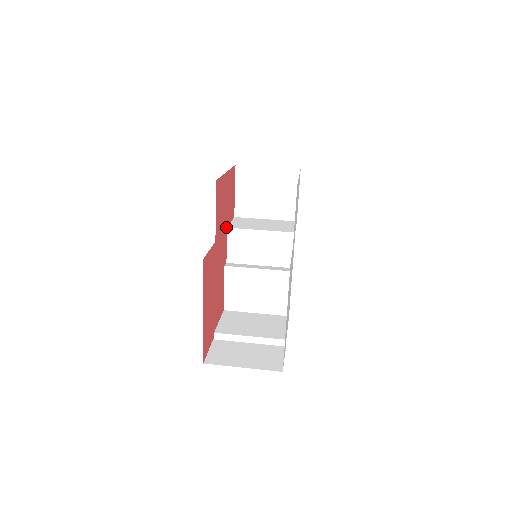
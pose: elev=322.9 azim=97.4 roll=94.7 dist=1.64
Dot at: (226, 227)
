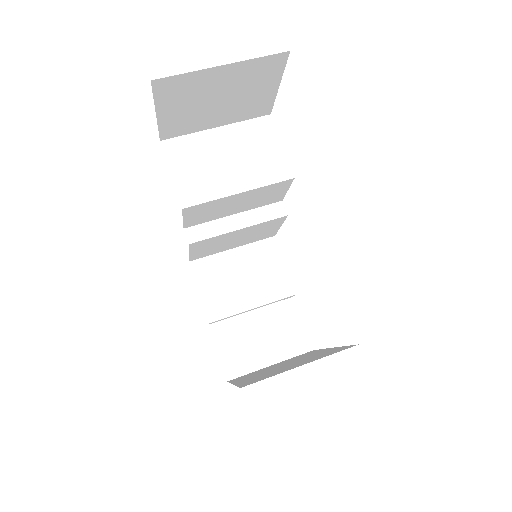
Dot at: occluded
